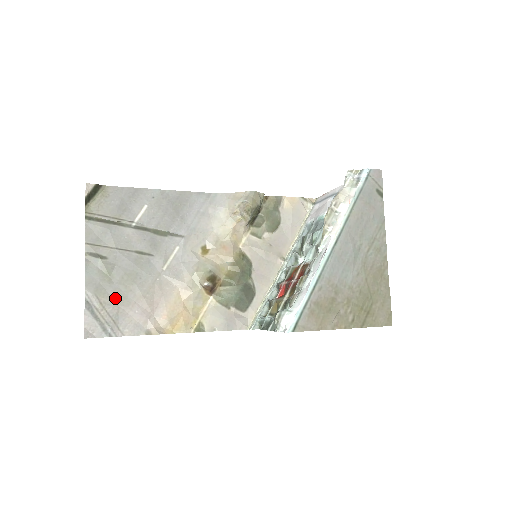
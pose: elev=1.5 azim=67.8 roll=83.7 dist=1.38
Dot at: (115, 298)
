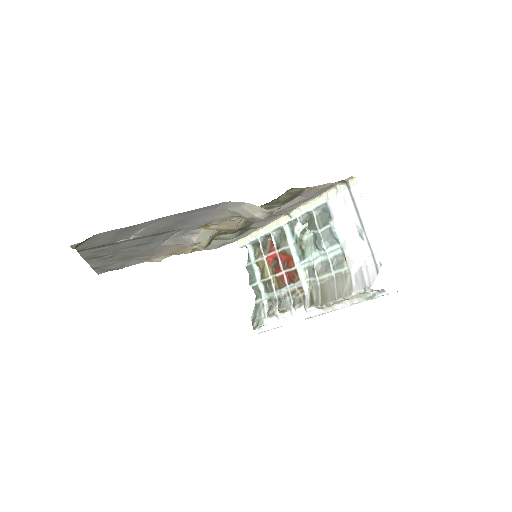
Dot at: (119, 261)
